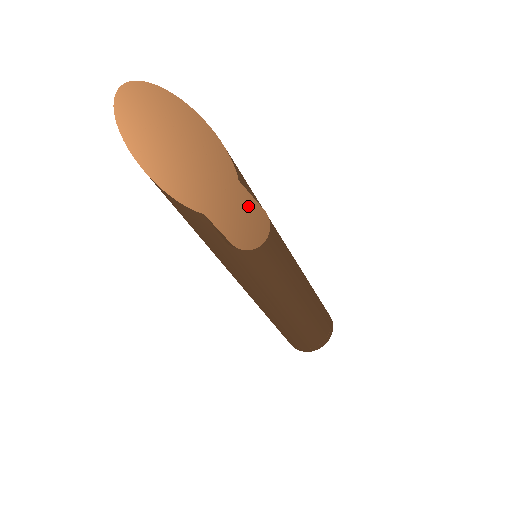
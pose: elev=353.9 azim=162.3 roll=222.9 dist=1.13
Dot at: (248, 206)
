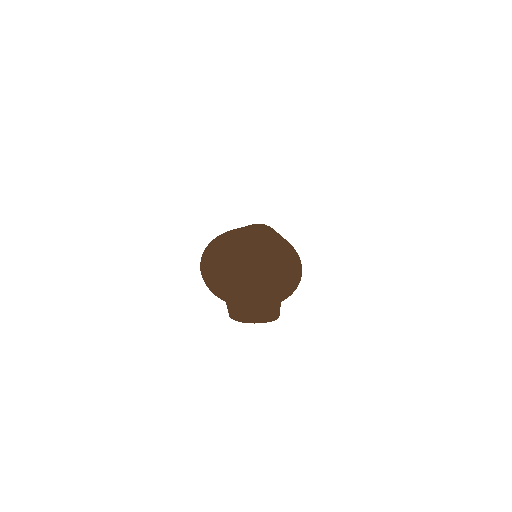
Dot at: (269, 311)
